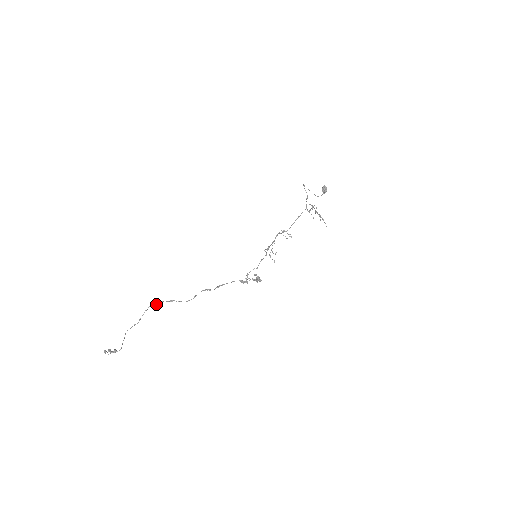
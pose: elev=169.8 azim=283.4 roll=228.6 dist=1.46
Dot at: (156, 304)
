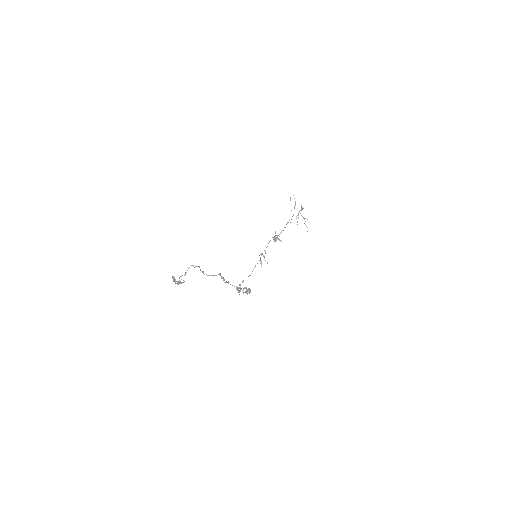
Dot at: (194, 267)
